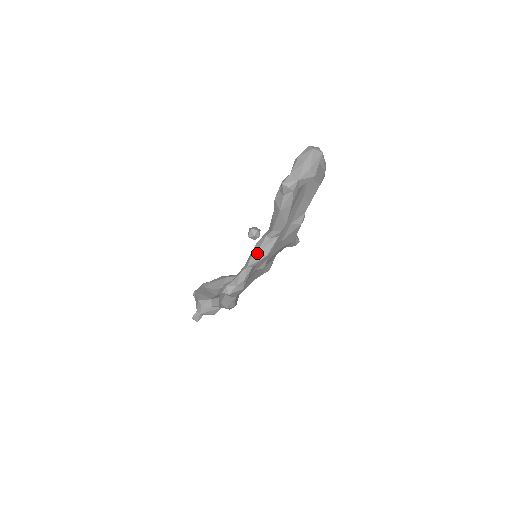
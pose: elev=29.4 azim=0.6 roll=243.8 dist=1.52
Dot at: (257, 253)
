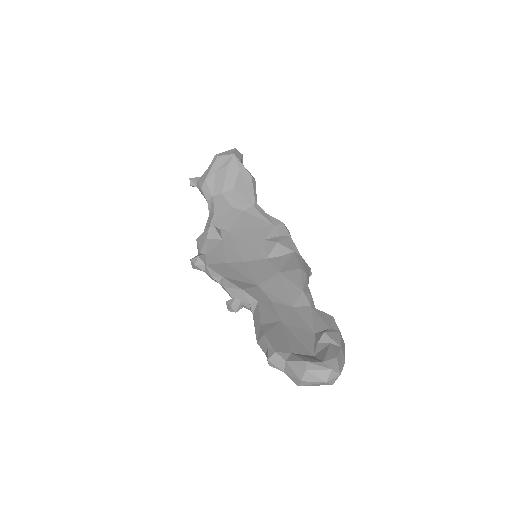
Dot at: (232, 297)
